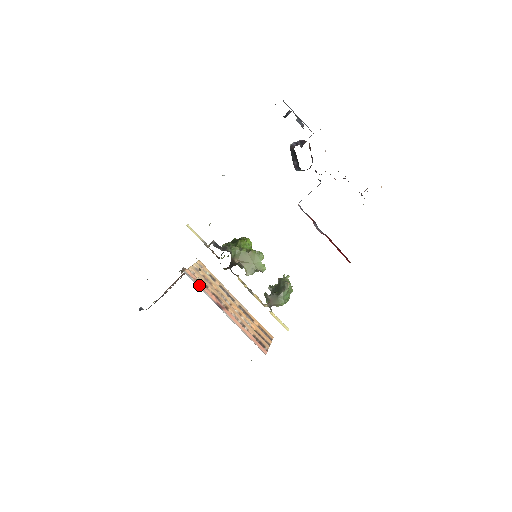
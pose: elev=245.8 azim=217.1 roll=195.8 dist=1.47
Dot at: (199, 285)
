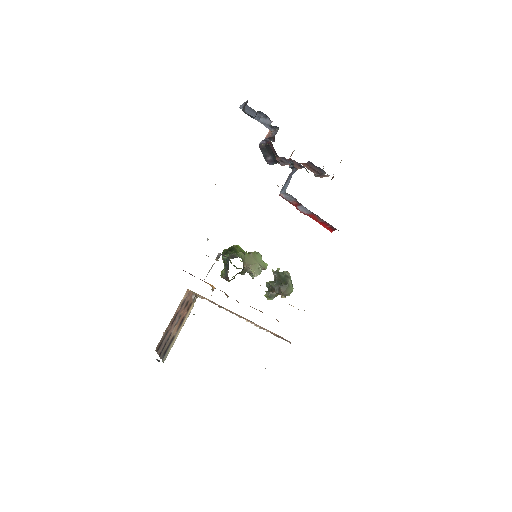
Dot at: occluded
